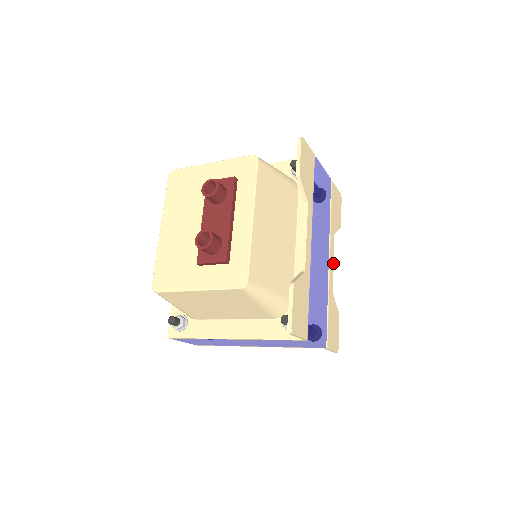
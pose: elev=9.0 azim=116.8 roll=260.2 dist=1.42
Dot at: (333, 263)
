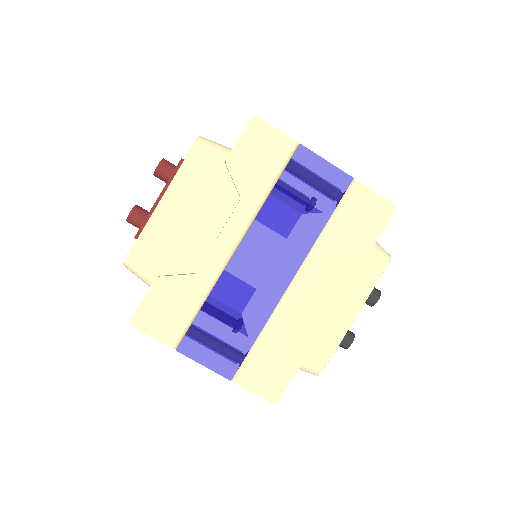
Dot at: (309, 291)
